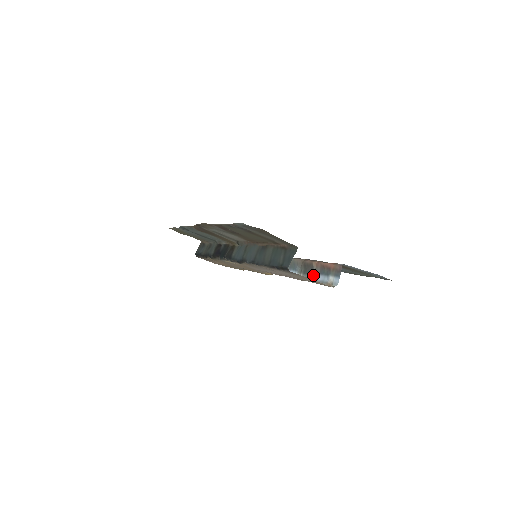
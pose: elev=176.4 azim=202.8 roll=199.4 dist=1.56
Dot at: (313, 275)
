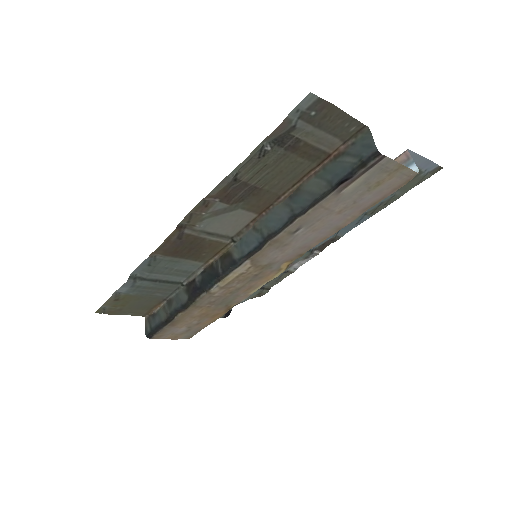
Dot at: occluded
